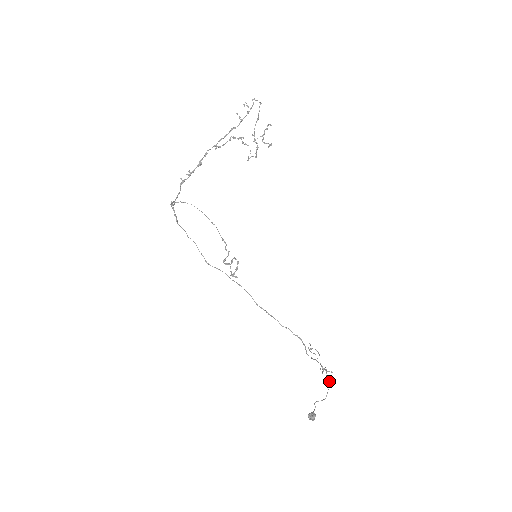
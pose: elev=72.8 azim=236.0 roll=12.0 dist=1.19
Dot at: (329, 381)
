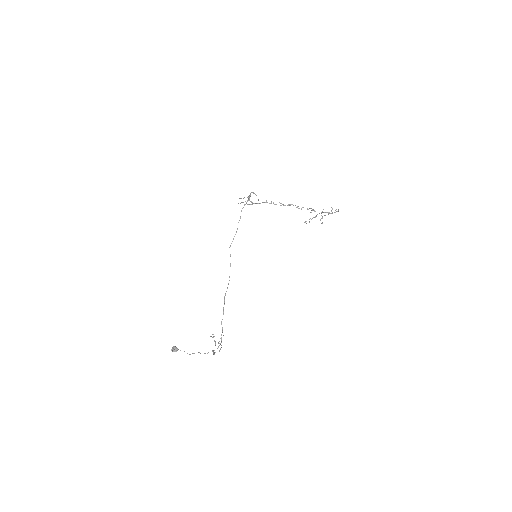
Dot at: (207, 353)
